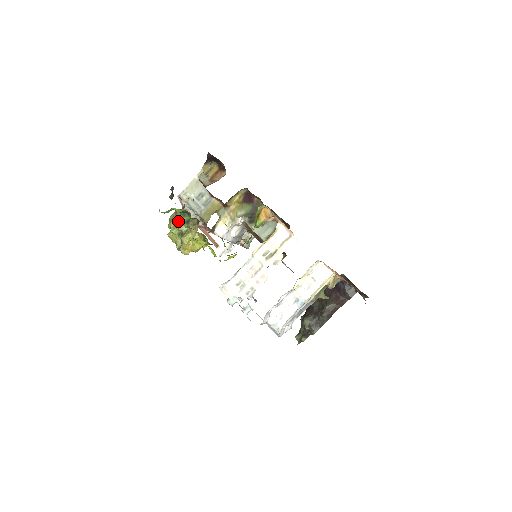
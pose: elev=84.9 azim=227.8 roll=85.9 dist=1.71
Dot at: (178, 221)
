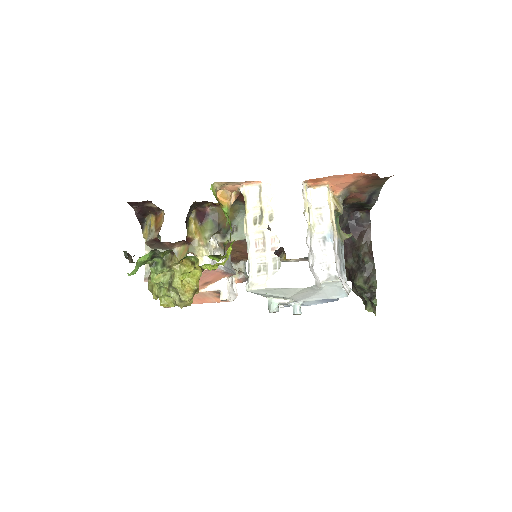
Dot at: (156, 276)
